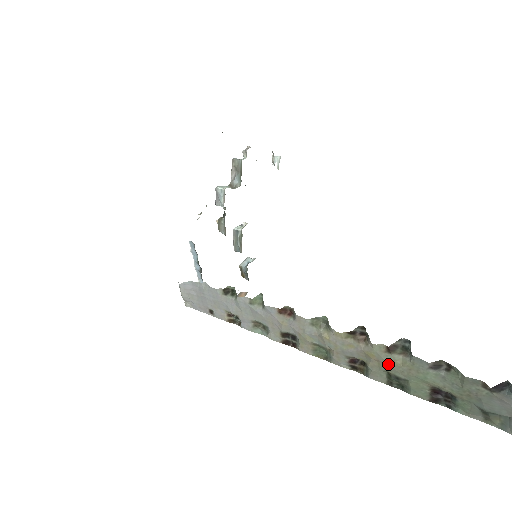
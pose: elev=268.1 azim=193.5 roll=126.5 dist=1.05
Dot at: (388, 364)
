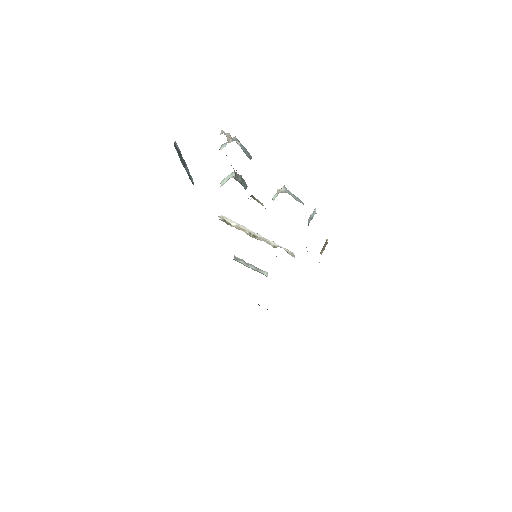
Dot at: occluded
